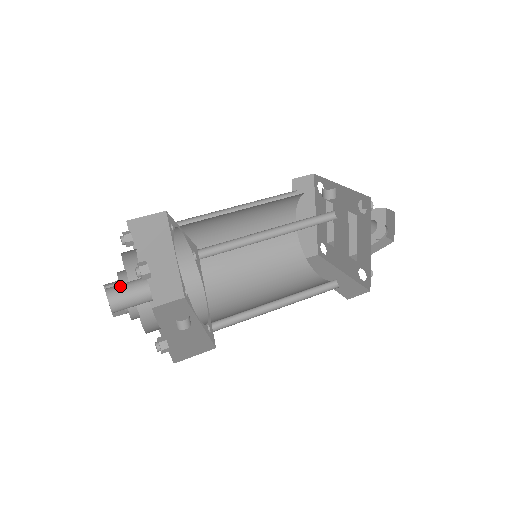
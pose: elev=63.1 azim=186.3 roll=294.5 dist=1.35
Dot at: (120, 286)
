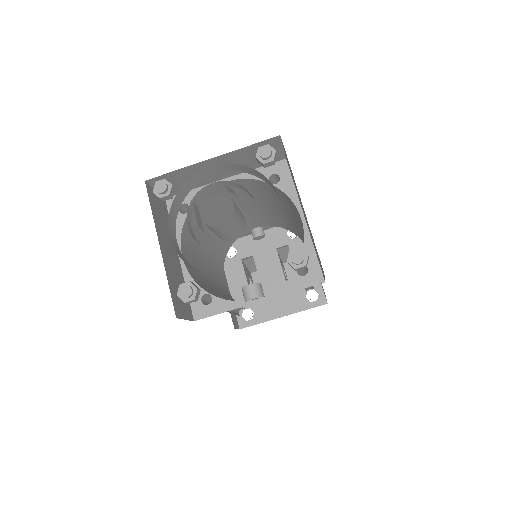
Dot at: occluded
